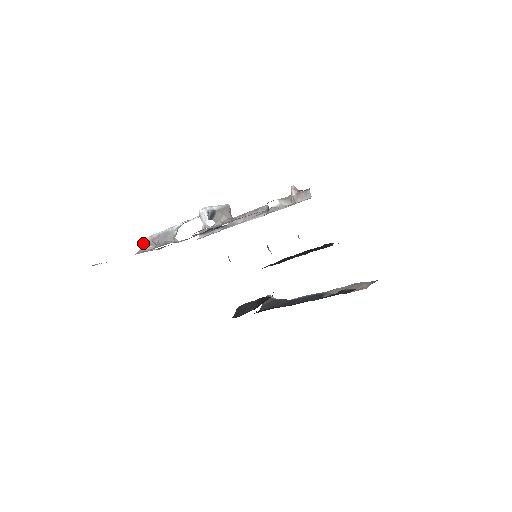
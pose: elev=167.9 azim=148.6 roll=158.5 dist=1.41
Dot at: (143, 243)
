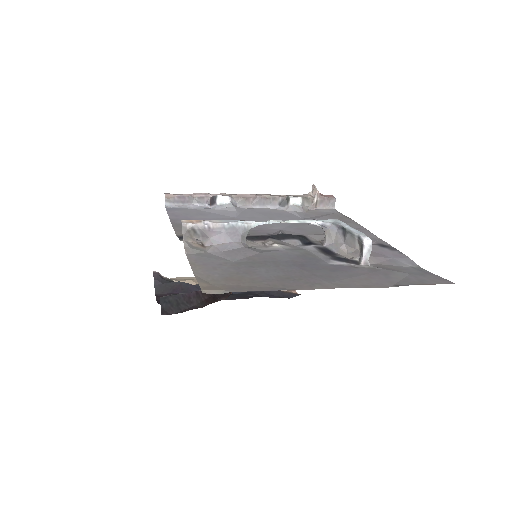
Dot at: (186, 231)
